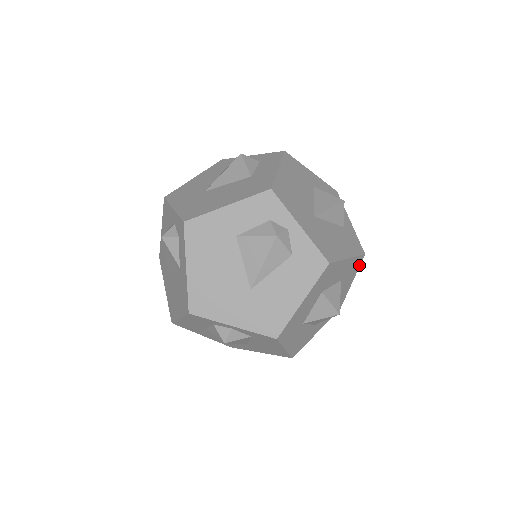
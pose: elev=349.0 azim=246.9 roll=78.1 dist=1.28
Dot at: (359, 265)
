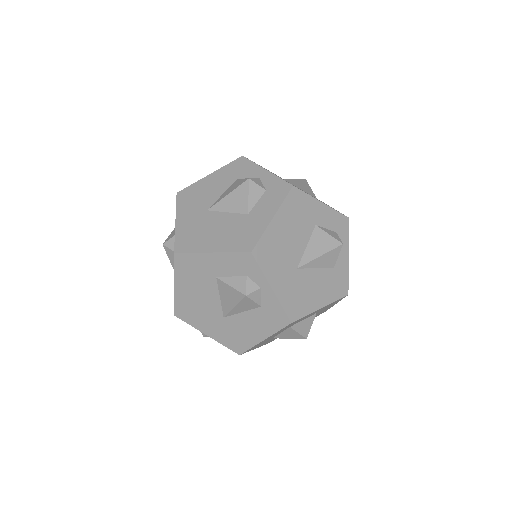
Dot at: (342, 298)
